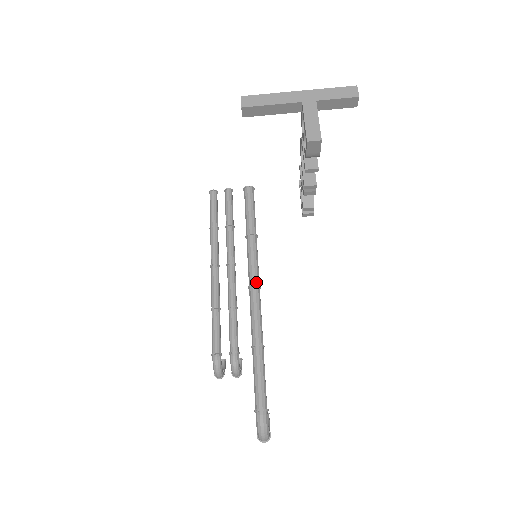
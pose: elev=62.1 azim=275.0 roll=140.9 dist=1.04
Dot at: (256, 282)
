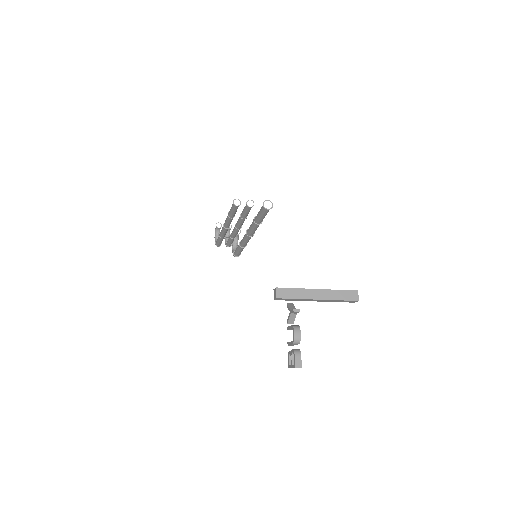
Dot at: (252, 235)
